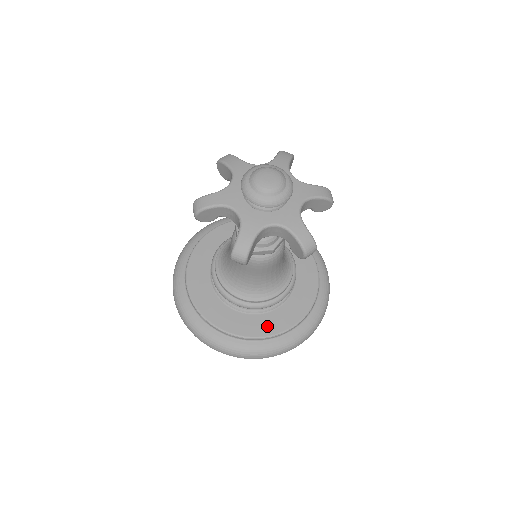
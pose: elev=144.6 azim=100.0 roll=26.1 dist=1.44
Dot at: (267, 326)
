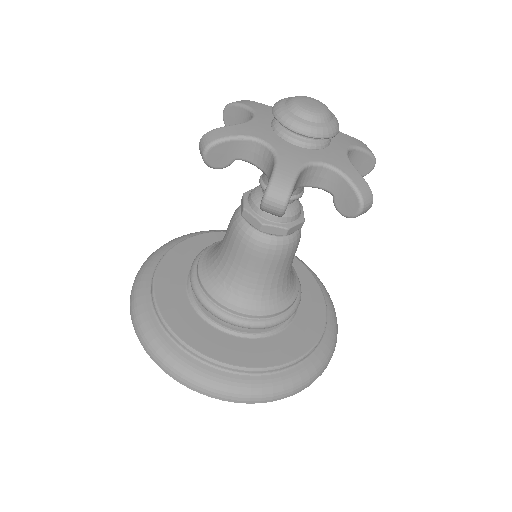
Dot at: (190, 330)
